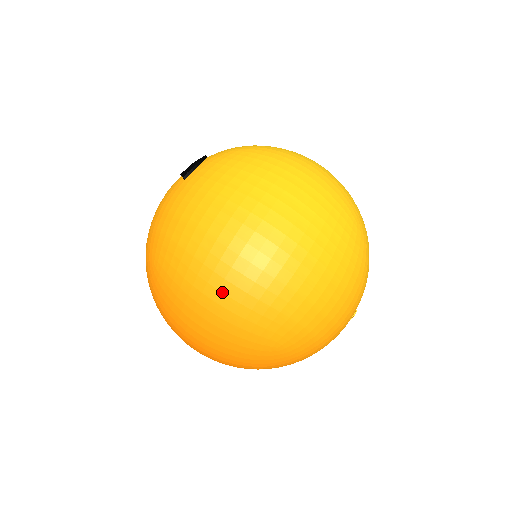
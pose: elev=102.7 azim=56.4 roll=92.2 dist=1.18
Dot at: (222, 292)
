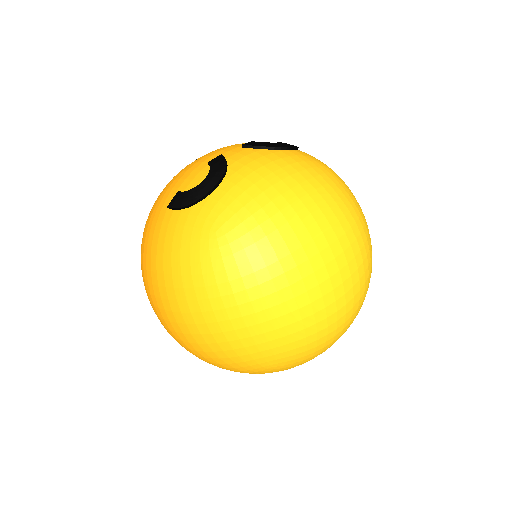
Dot at: occluded
